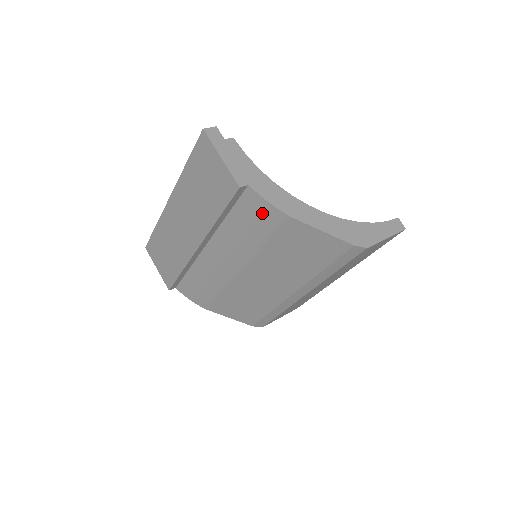
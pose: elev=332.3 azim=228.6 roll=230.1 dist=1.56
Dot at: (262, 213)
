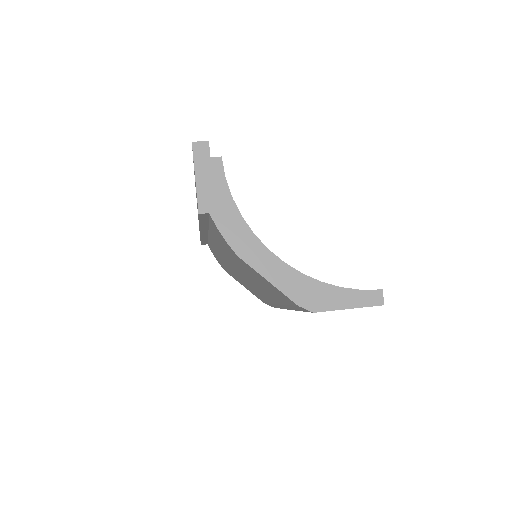
Dot at: (223, 240)
